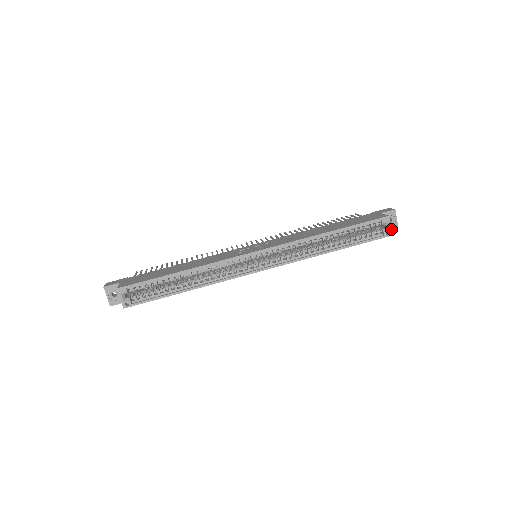
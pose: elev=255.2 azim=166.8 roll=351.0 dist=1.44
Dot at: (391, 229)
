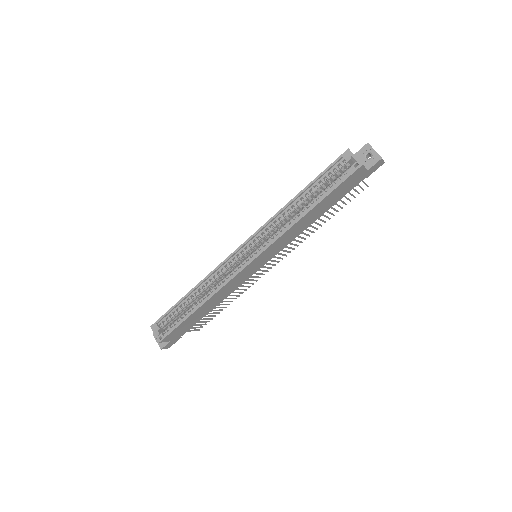
Dot at: occluded
